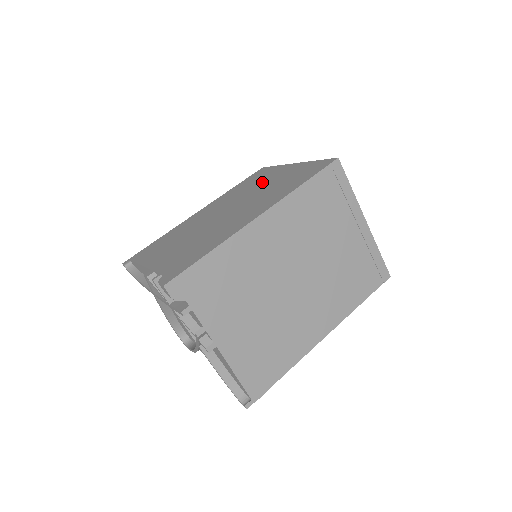
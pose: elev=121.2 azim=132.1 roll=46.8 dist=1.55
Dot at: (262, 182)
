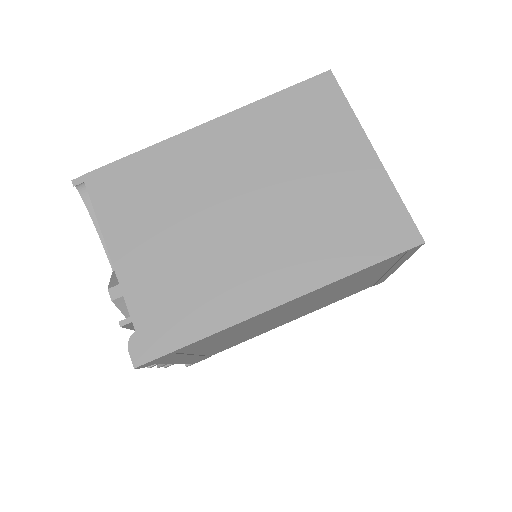
Dot at: (313, 157)
